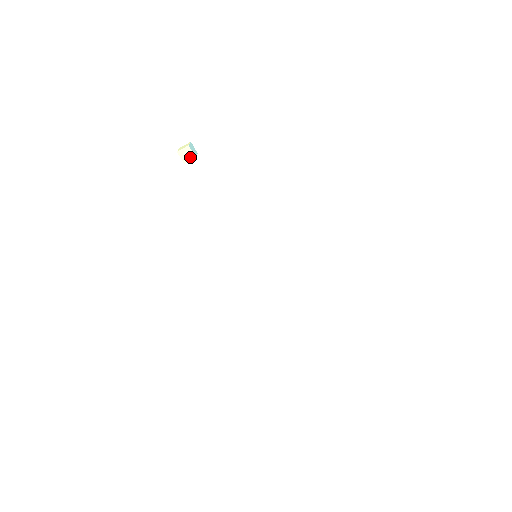
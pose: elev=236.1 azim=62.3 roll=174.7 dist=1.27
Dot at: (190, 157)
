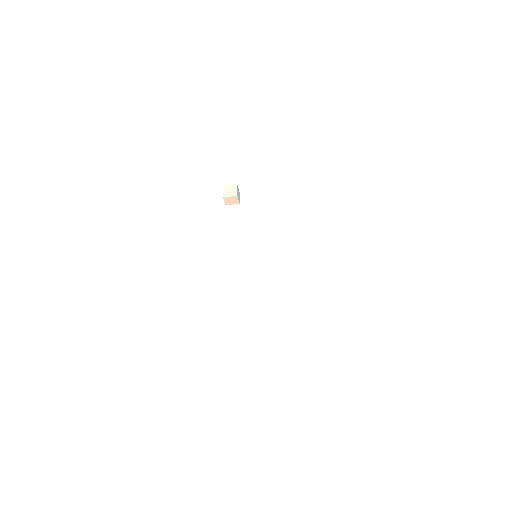
Dot at: (234, 202)
